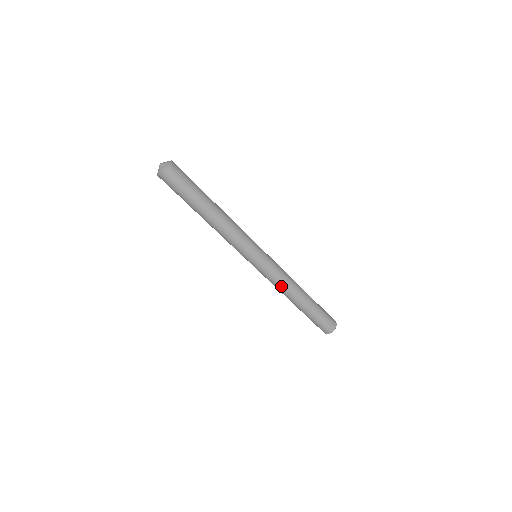
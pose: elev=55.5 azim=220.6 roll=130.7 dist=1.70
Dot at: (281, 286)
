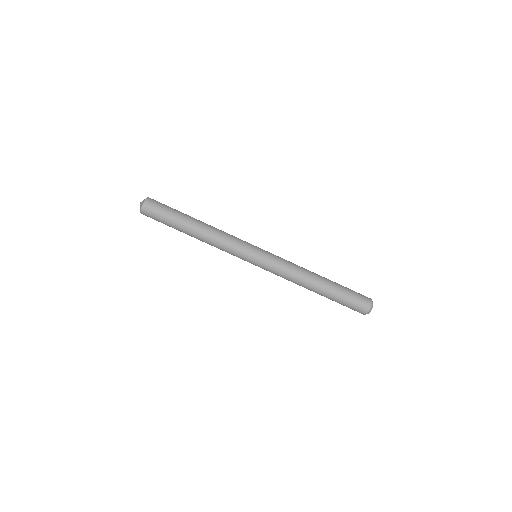
Dot at: (293, 273)
